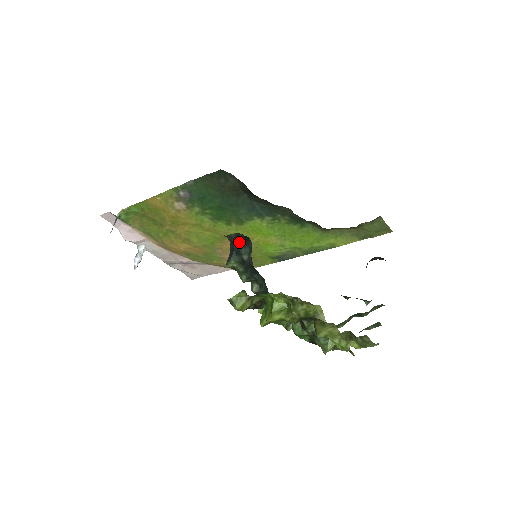
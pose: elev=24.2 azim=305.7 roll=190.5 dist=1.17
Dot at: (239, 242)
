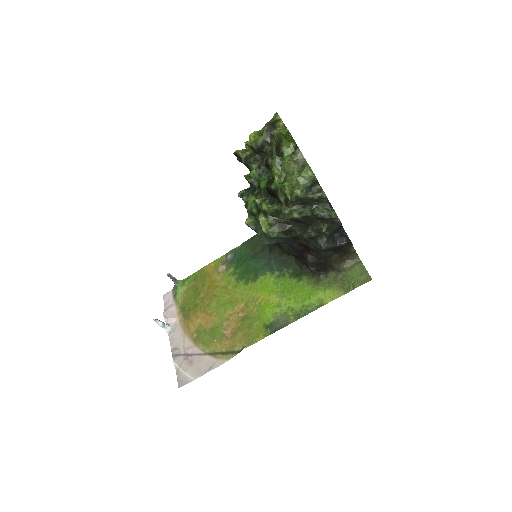
Dot at: occluded
